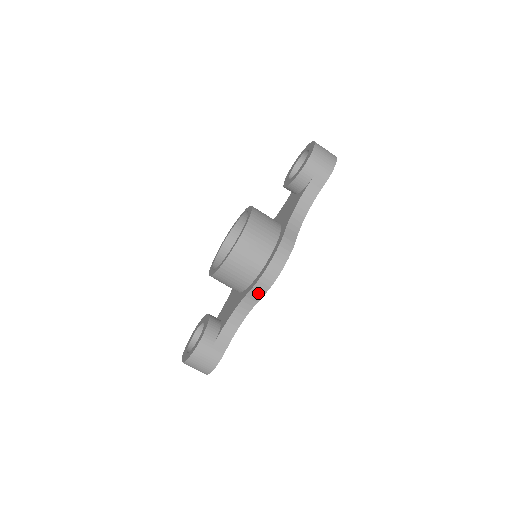
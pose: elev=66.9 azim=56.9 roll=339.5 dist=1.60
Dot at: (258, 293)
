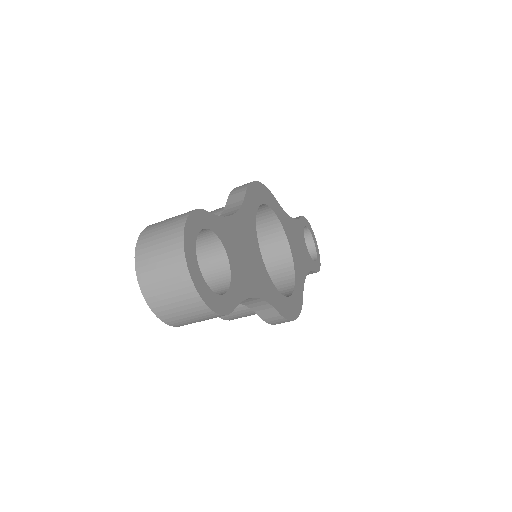
Dot at: occluded
